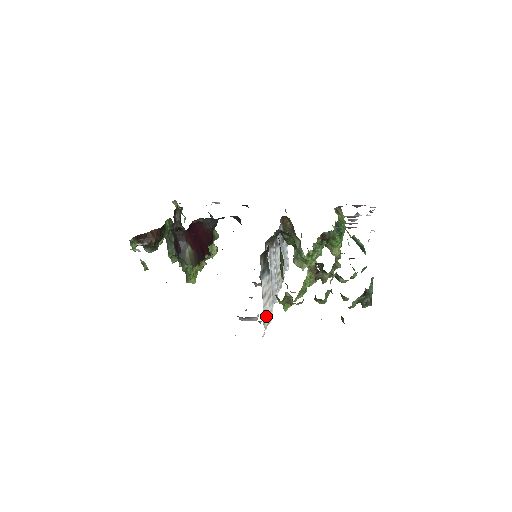
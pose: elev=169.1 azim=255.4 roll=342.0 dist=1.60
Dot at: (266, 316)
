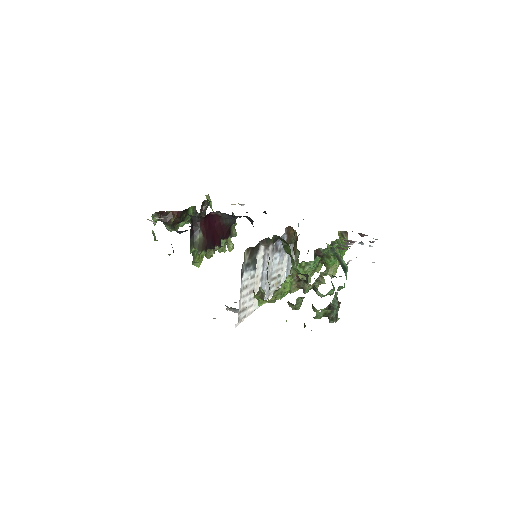
Dot at: (244, 308)
